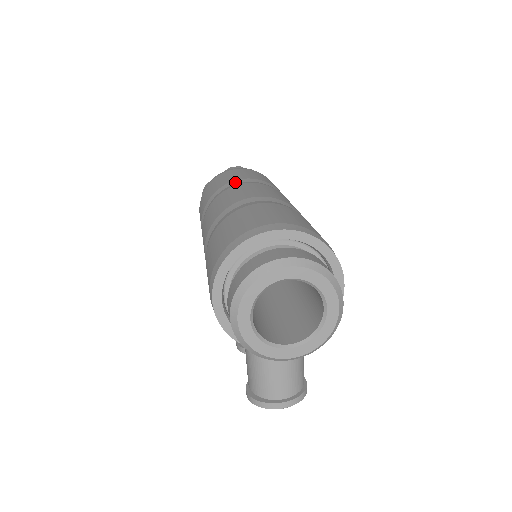
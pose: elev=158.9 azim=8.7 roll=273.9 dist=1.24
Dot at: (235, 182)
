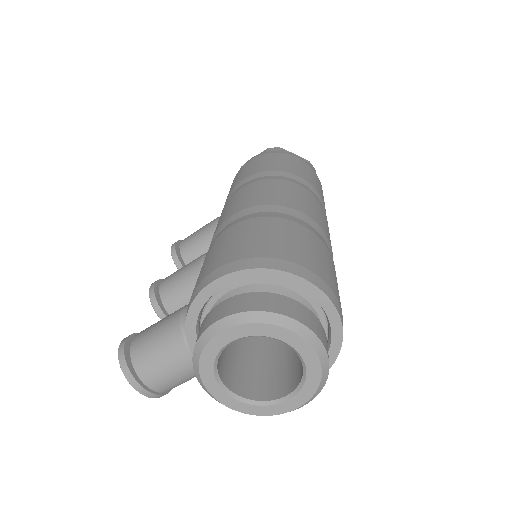
Dot at: (312, 188)
